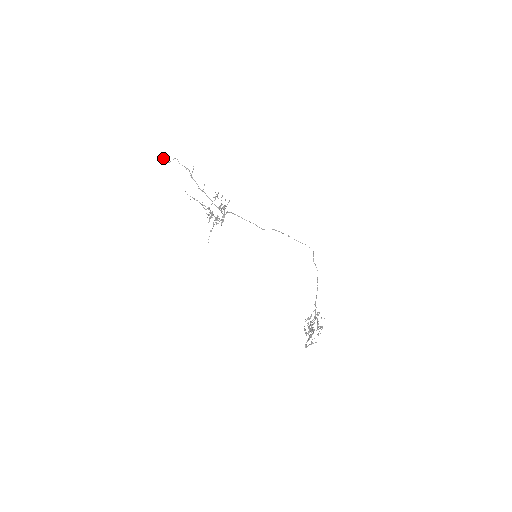
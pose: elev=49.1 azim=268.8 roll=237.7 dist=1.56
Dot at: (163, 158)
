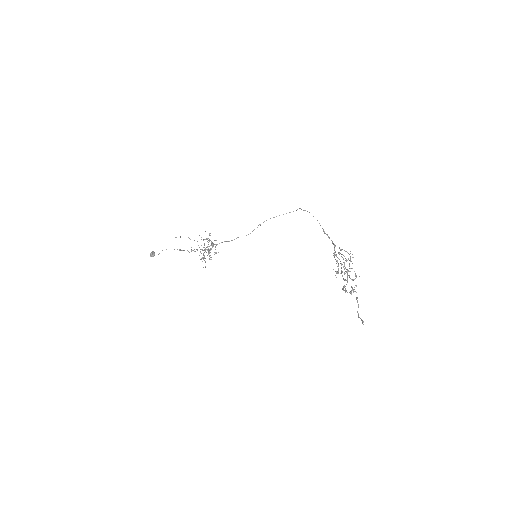
Dot at: (153, 253)
